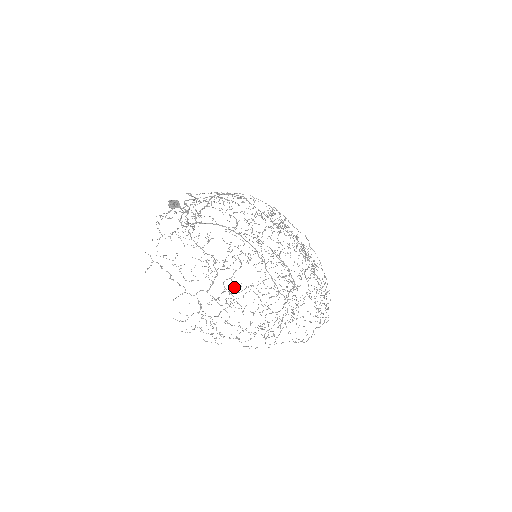
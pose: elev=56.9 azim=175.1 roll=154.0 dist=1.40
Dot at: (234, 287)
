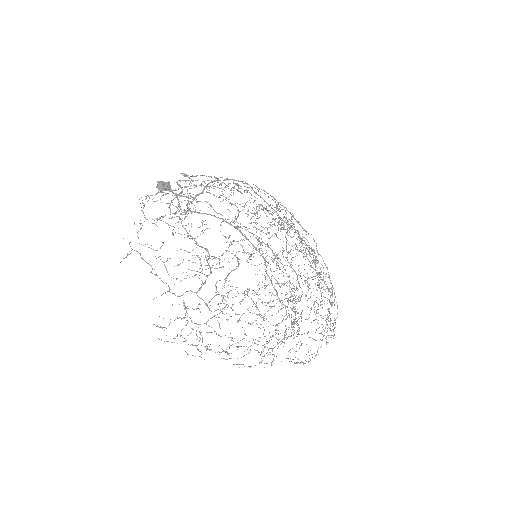
Dot at: (230, 290)
